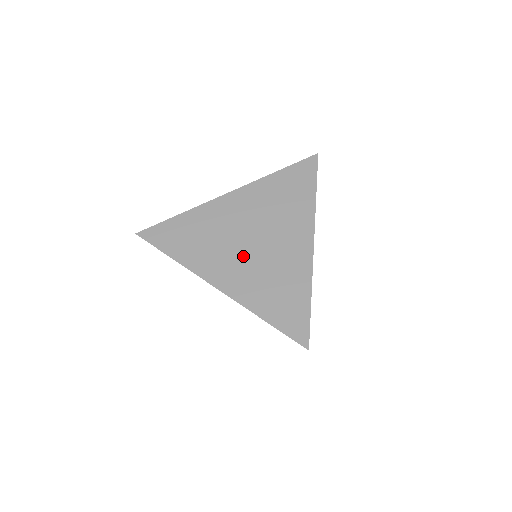
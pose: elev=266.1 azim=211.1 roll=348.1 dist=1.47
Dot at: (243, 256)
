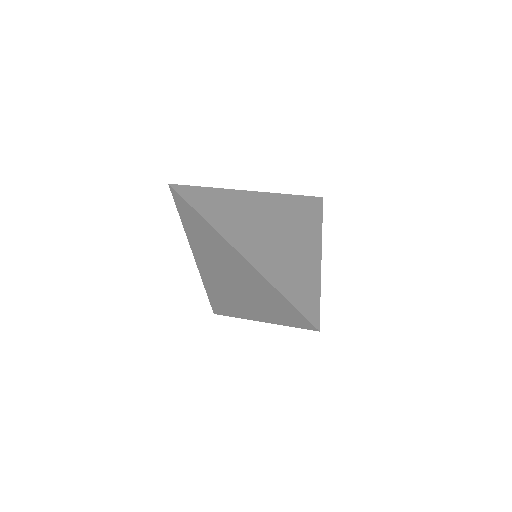
Dot at: (265, 240)
